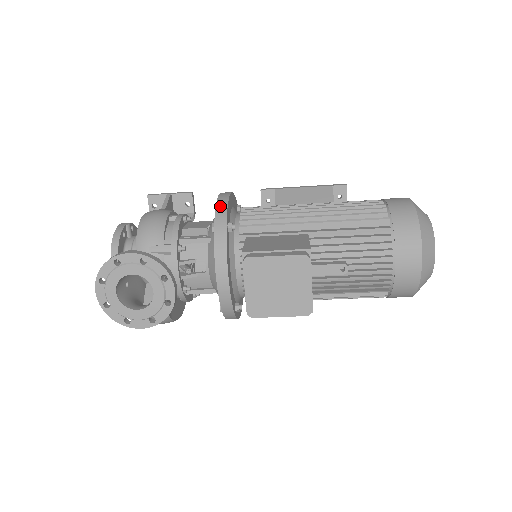
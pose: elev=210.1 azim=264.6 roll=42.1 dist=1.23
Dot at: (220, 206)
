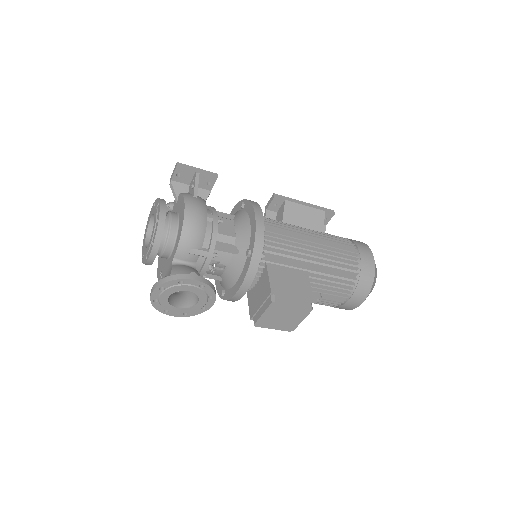
Dot at: (259, 237)
